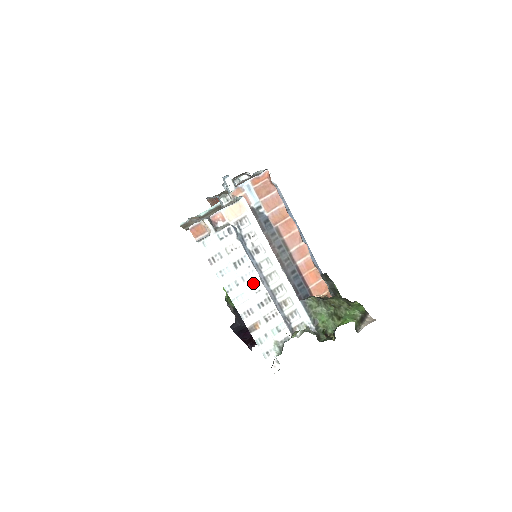
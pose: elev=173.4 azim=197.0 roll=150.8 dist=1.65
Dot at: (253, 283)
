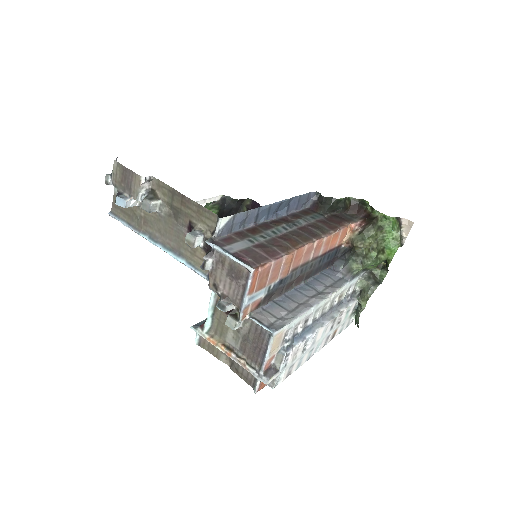
Dot at: (320, 334)
